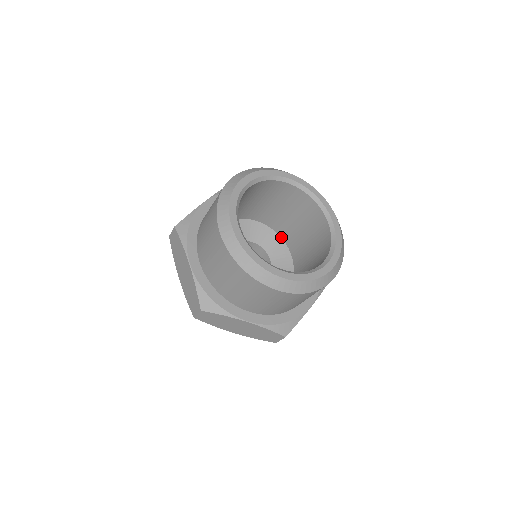
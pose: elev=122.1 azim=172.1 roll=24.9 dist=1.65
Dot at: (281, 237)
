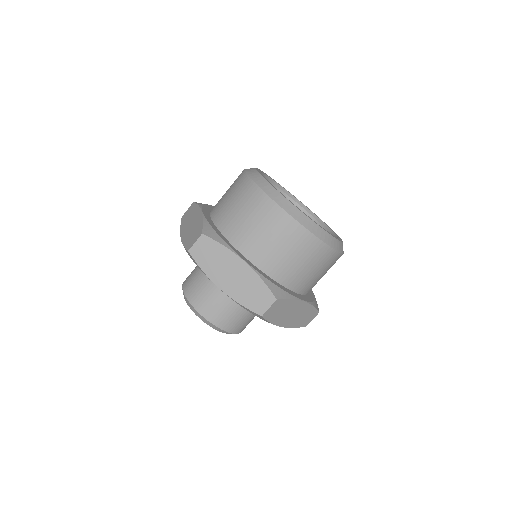
Dot at: occluded
